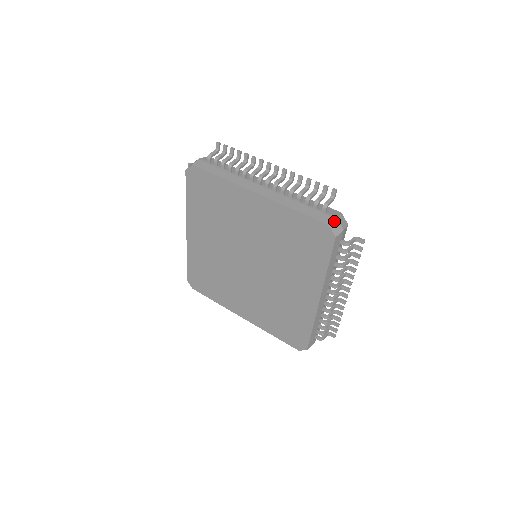
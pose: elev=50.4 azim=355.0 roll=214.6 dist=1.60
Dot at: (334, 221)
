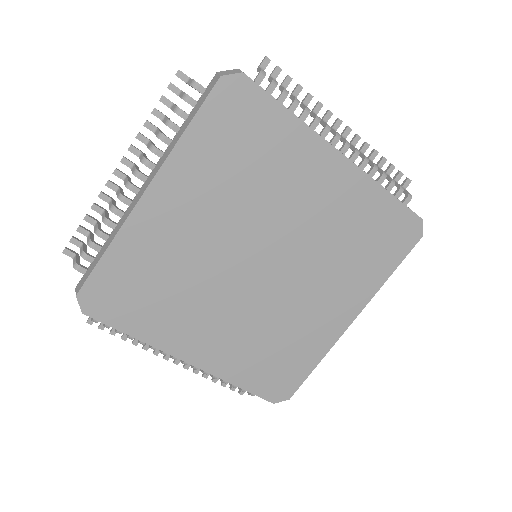
Dot at: (219, 73)
